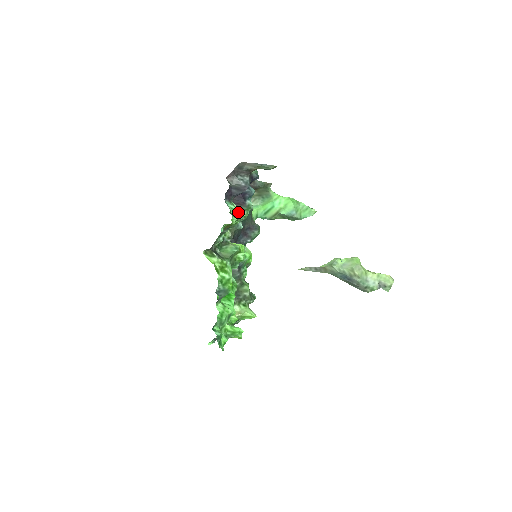
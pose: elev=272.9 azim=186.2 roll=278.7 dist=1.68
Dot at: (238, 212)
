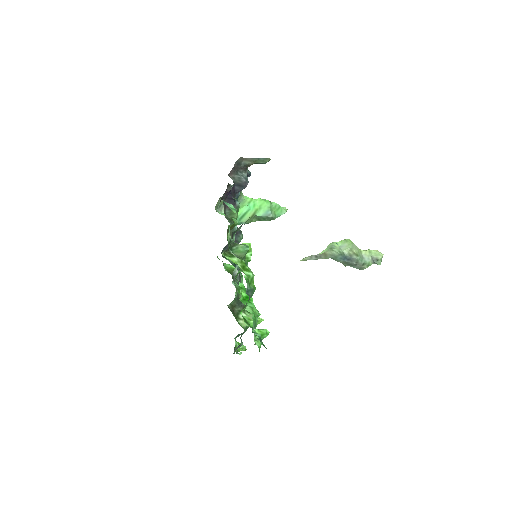
Dot at: occluded
